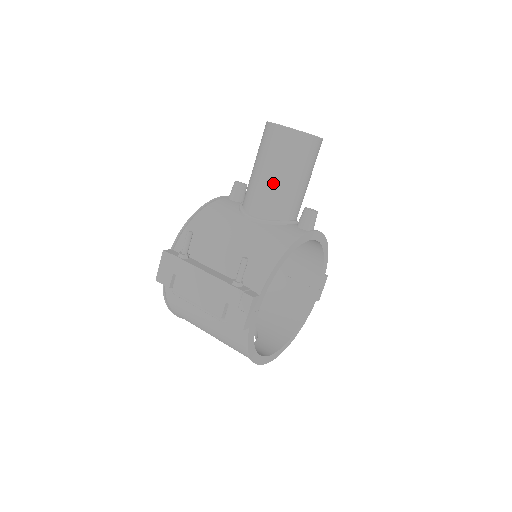
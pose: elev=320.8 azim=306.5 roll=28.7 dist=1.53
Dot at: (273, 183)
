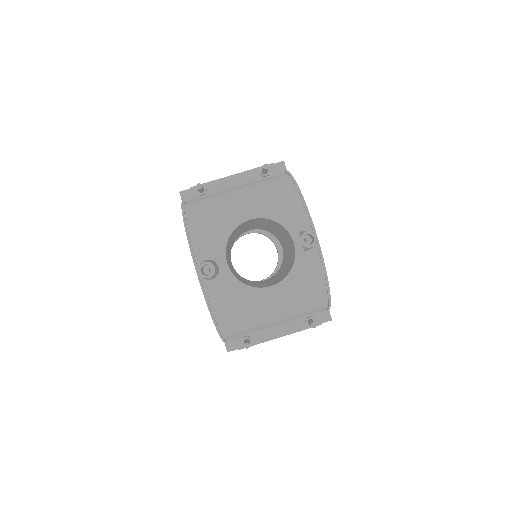
Dot at: occluded
